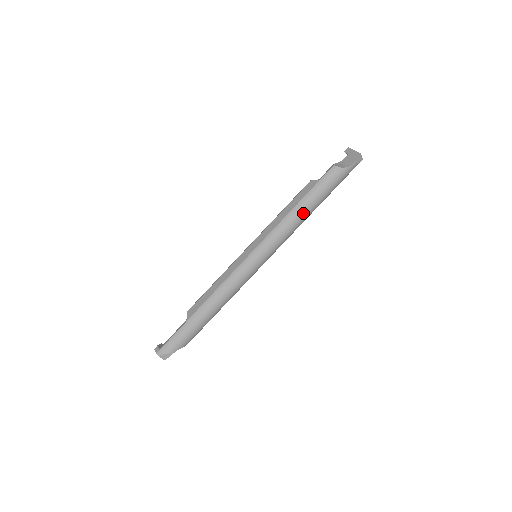
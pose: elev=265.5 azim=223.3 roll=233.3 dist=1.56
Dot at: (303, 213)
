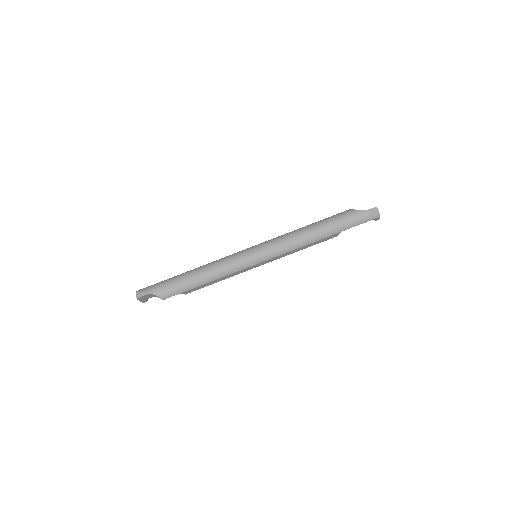
Dot at: (307, 230)
